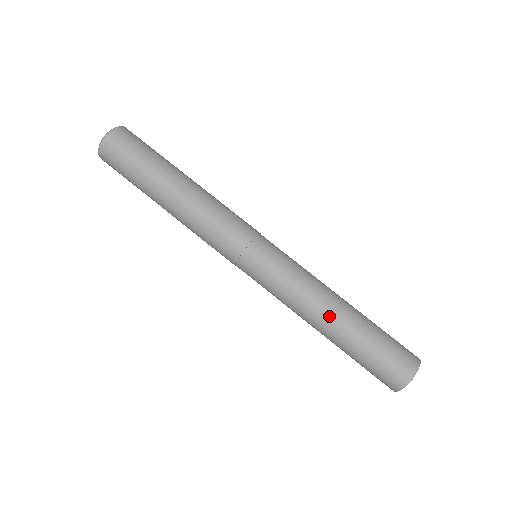
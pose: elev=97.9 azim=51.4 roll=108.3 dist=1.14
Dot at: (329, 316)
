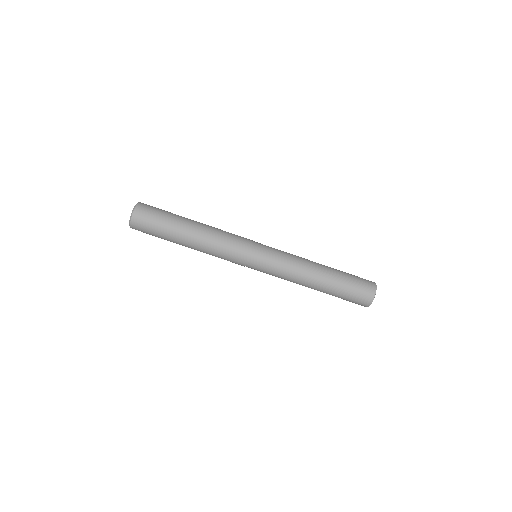
Dot at: (317, 268)
